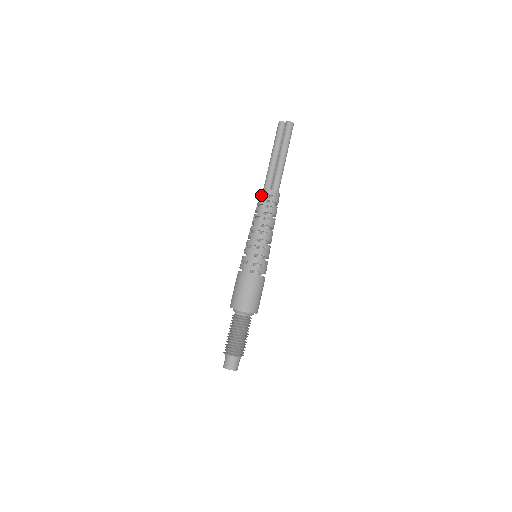
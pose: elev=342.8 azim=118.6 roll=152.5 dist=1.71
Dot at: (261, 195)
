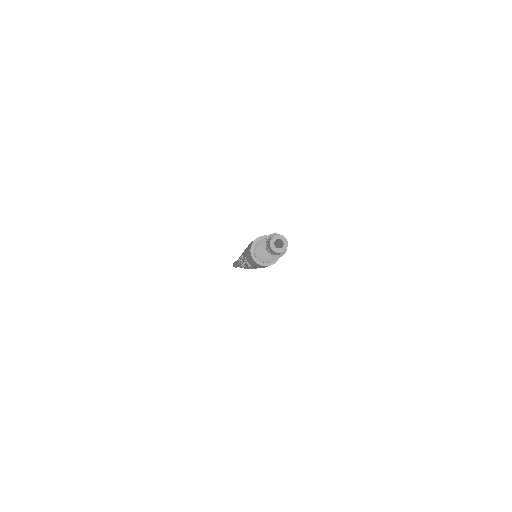
Dot at: occluded
